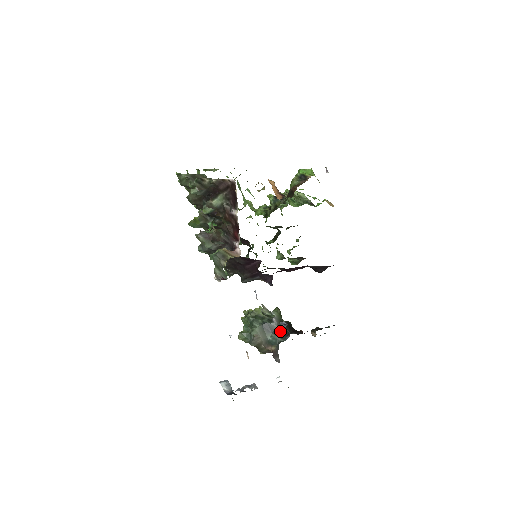
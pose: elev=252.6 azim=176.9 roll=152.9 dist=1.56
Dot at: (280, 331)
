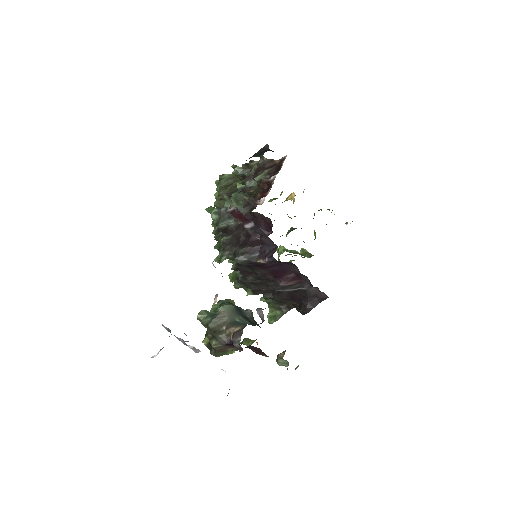
Dot at: (251, 320)
